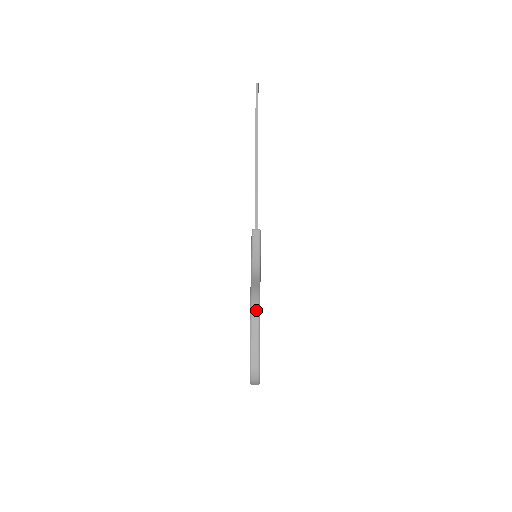
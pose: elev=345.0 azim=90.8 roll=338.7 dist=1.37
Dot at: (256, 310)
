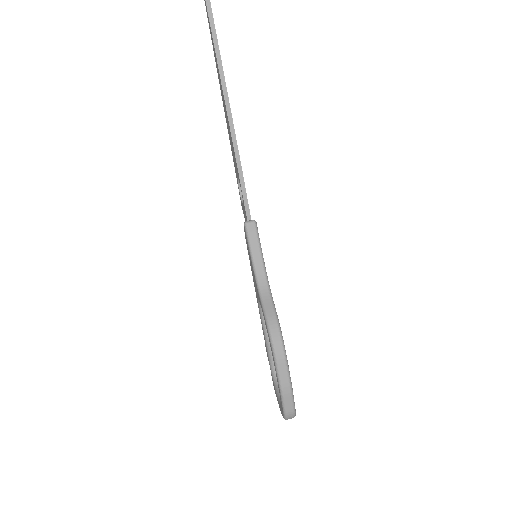
Dot at: (280, 349)
